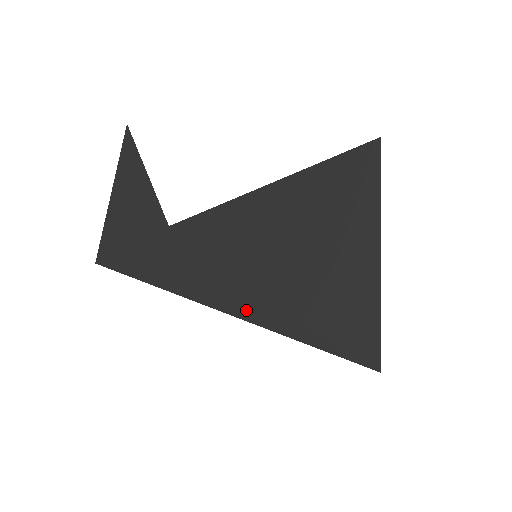
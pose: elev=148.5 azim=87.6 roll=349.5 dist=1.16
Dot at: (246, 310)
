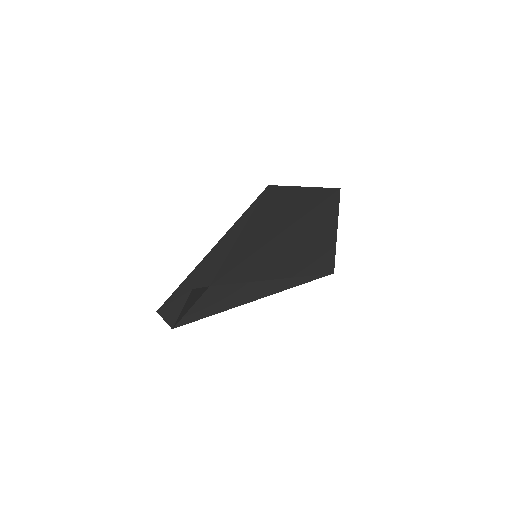
Dot at: (269, 292)
